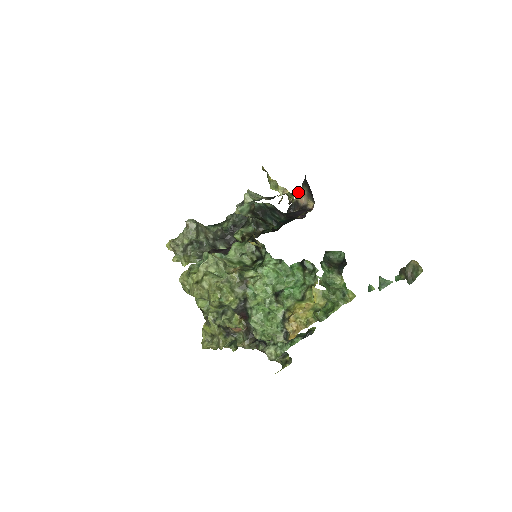
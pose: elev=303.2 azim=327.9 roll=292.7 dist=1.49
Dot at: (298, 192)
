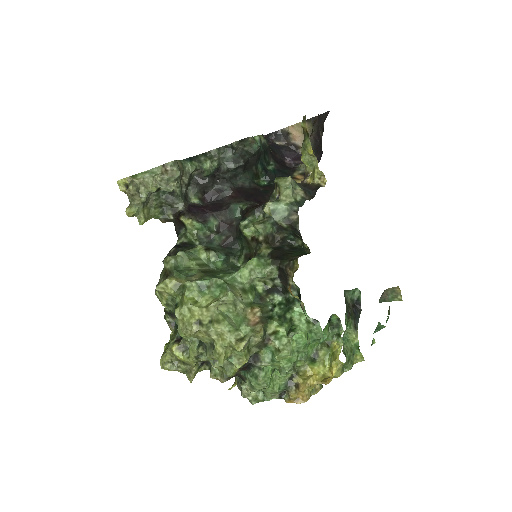
Dot at: (296, 124)
